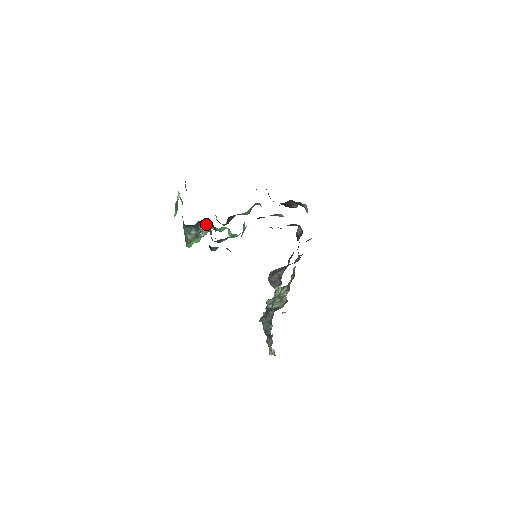
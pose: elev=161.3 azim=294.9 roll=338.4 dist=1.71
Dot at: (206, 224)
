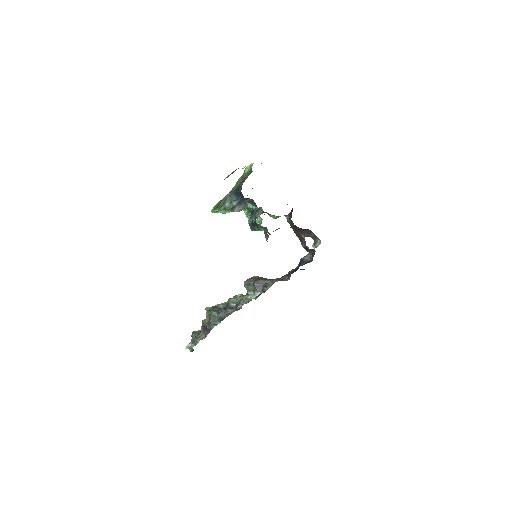
Dot at: (247, 204)
